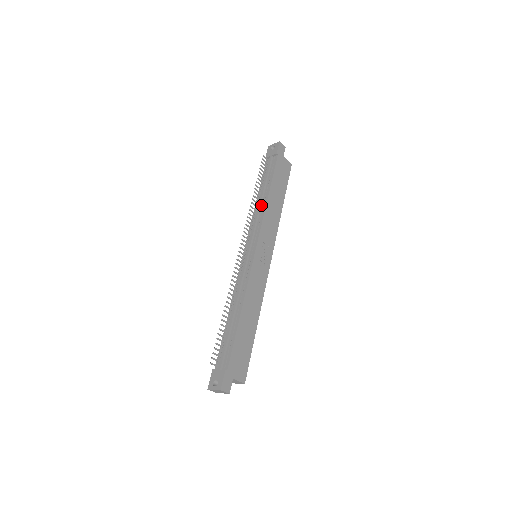
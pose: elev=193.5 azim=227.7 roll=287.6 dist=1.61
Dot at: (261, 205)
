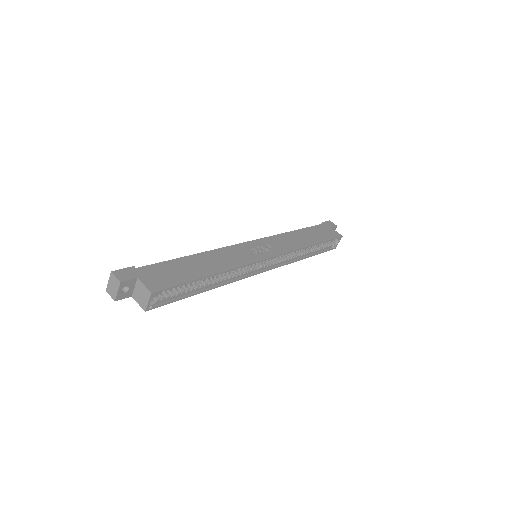
Dot at: occluded
